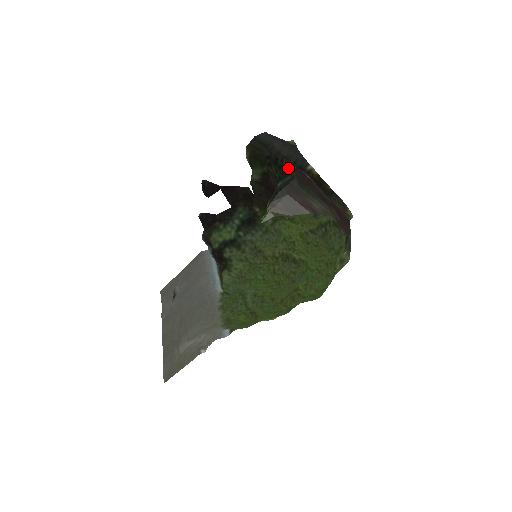
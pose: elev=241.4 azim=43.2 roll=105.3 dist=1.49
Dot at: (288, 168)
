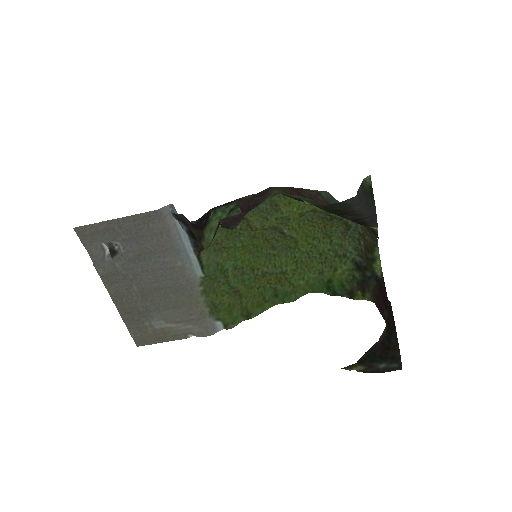
Dot at: (399, 355)
